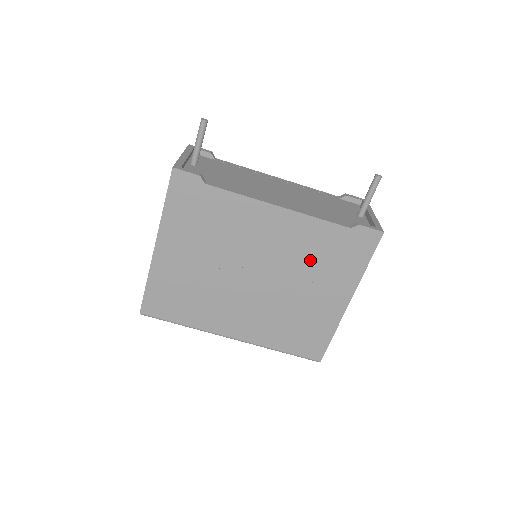
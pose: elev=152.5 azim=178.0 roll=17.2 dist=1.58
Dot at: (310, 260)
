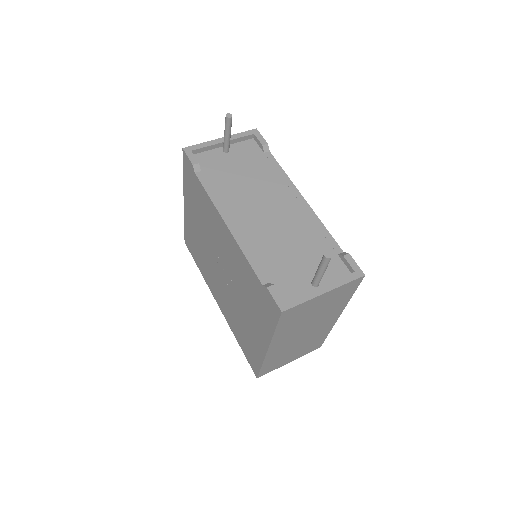
Dot at: (245, 288)
